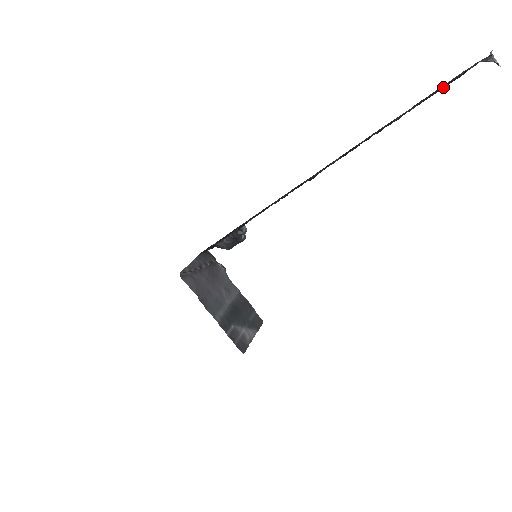
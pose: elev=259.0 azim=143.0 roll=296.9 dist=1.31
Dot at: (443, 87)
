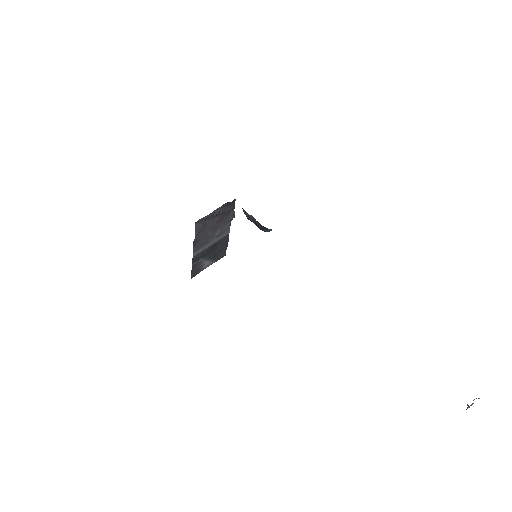
Dot at: occluded
